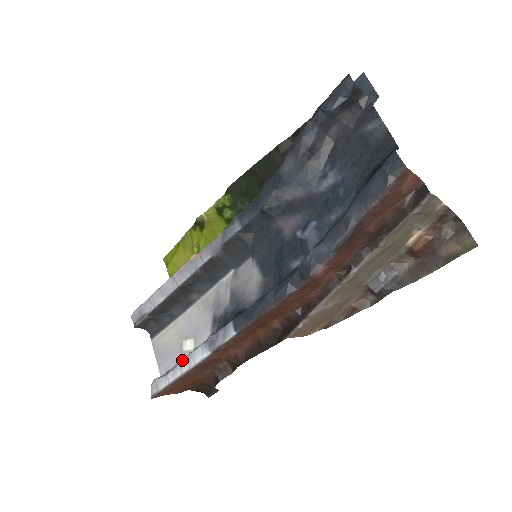
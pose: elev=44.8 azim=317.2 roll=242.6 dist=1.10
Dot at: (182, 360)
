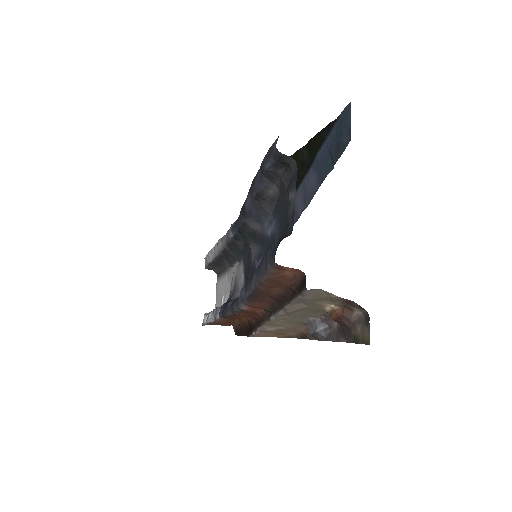
Dot at: (211, 312)
